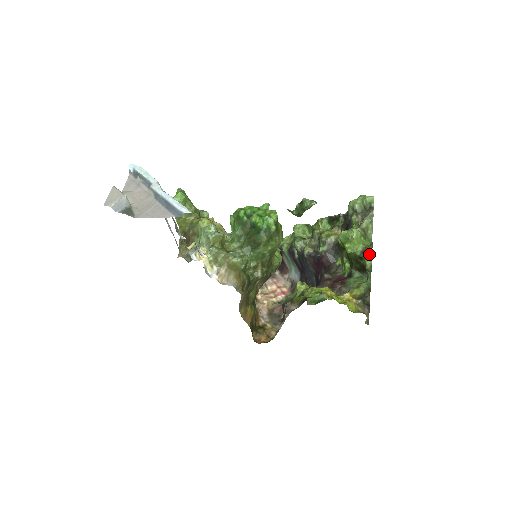
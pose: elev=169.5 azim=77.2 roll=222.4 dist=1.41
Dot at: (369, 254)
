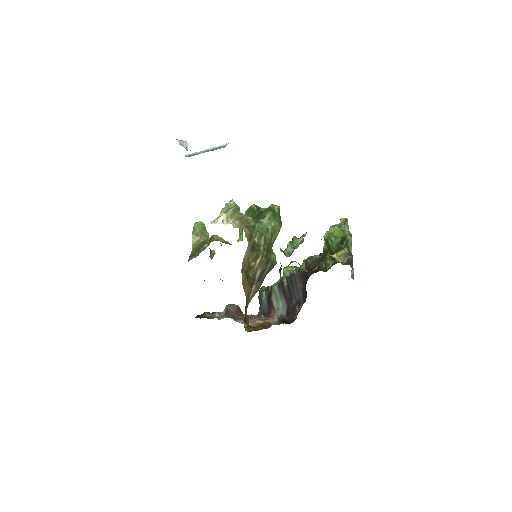
Dot at: occluded
